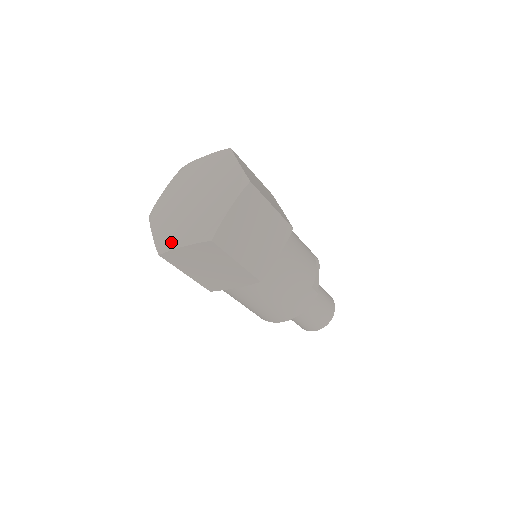
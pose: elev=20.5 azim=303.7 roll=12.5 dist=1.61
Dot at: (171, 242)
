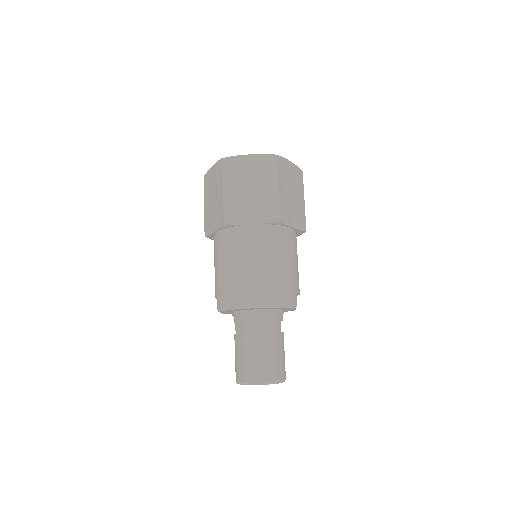
Dot at: occluded
